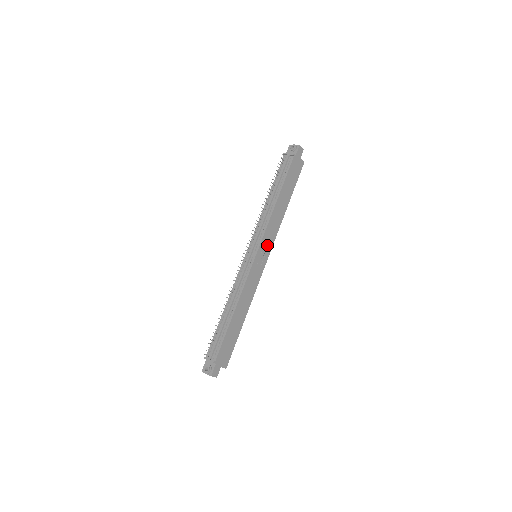
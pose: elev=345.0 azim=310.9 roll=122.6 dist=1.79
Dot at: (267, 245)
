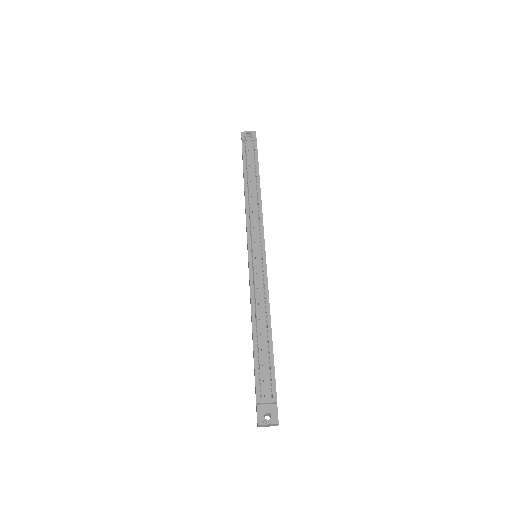
Dot at: occluded
